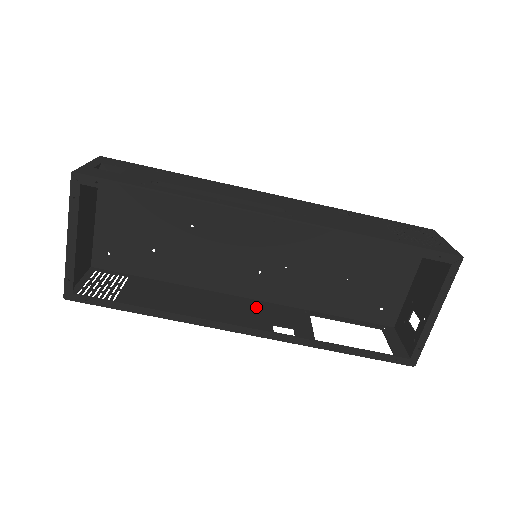
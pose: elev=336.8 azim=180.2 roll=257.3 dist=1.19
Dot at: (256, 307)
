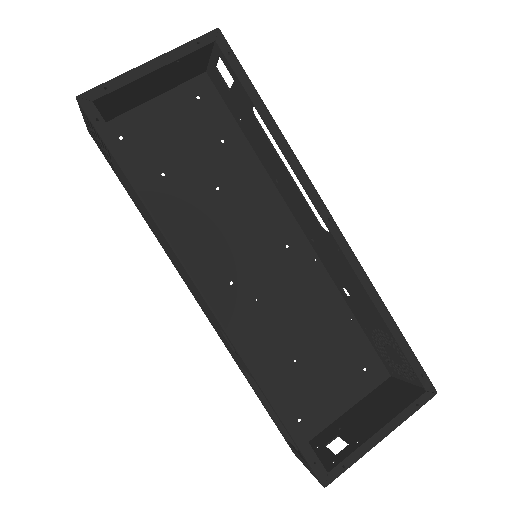
Dot at: occluded
